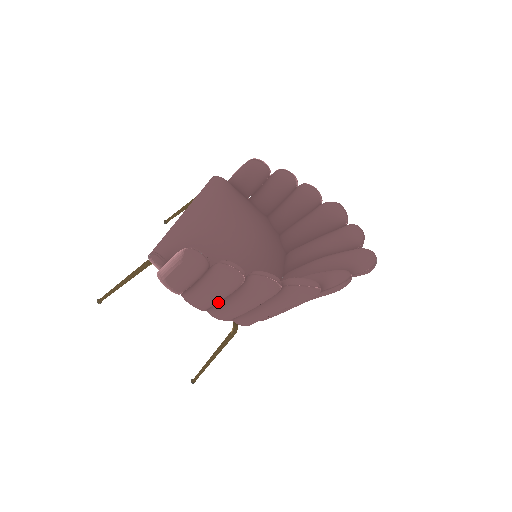
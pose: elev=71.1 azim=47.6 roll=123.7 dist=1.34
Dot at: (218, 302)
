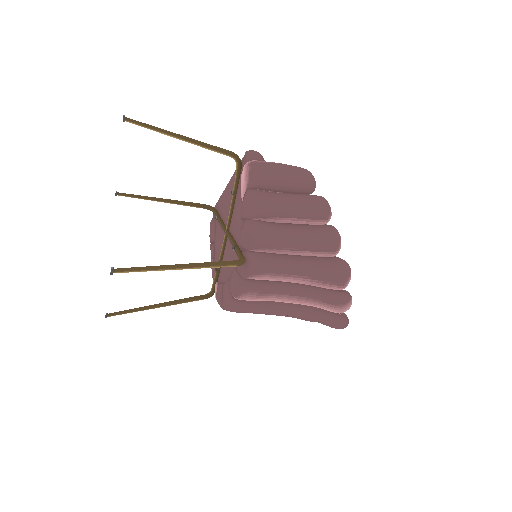
Dot at: (275, 222)
